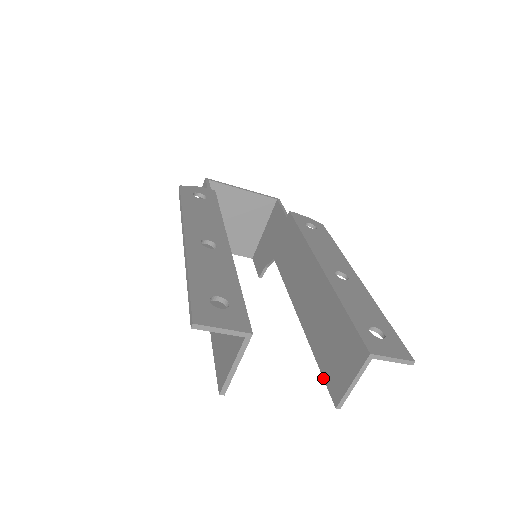
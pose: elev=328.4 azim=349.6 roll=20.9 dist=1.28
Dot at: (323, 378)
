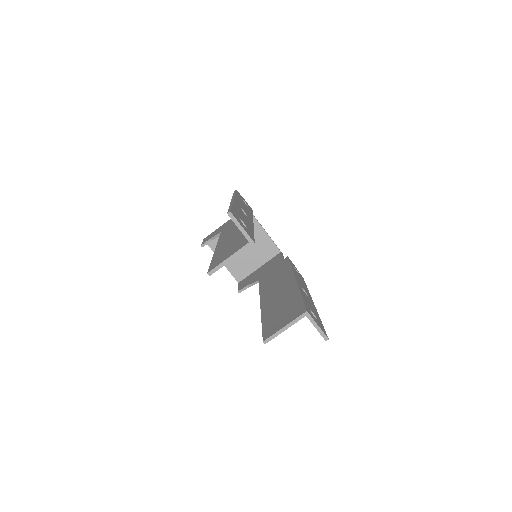
Dot at: (262, 329)
